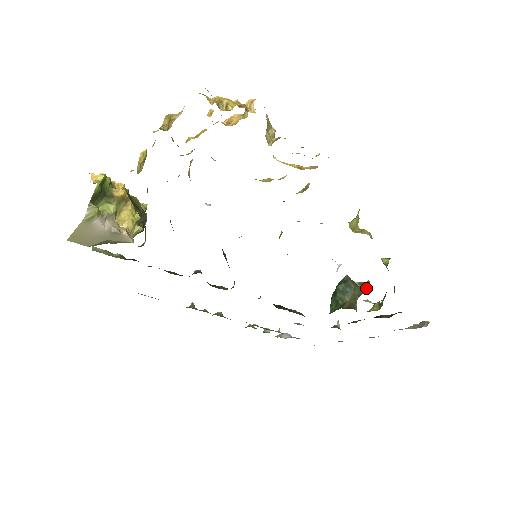
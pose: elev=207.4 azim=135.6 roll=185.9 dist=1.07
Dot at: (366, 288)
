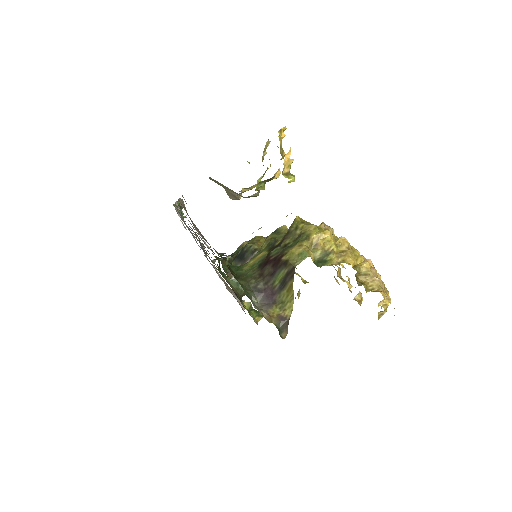
Dot at: occluded
